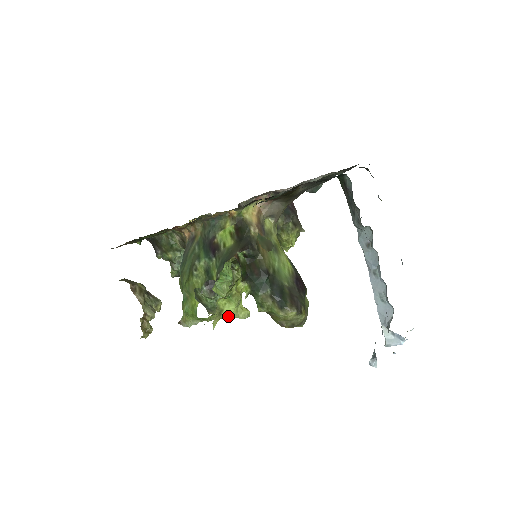
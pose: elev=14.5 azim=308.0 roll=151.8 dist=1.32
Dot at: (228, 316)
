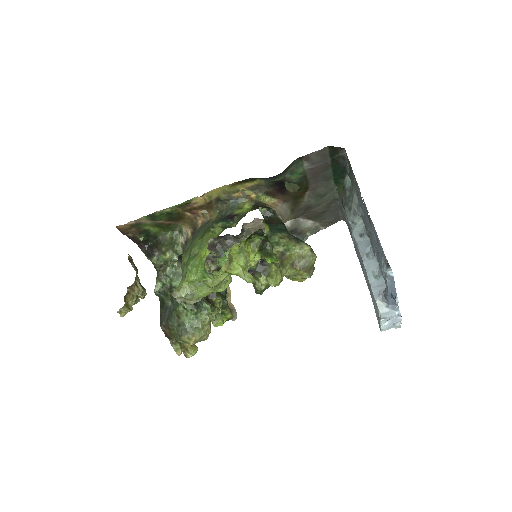
Dot at: (235, 269)
